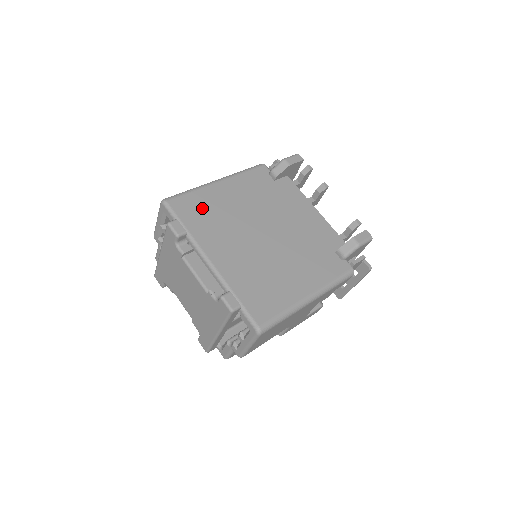
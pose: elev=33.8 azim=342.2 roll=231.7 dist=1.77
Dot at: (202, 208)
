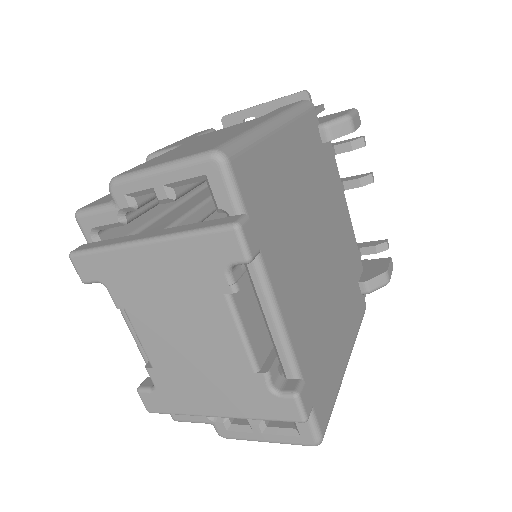
Dot at: (269, 188)
